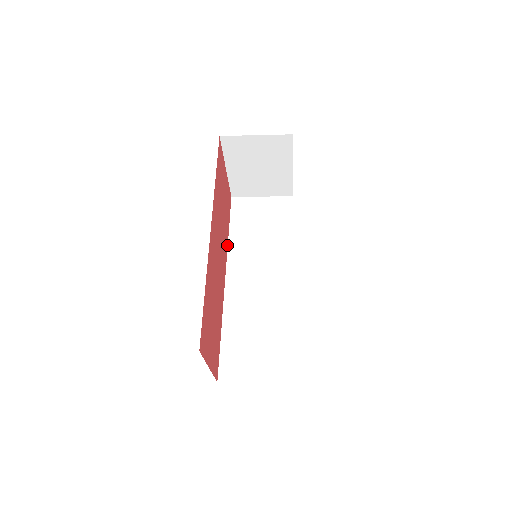
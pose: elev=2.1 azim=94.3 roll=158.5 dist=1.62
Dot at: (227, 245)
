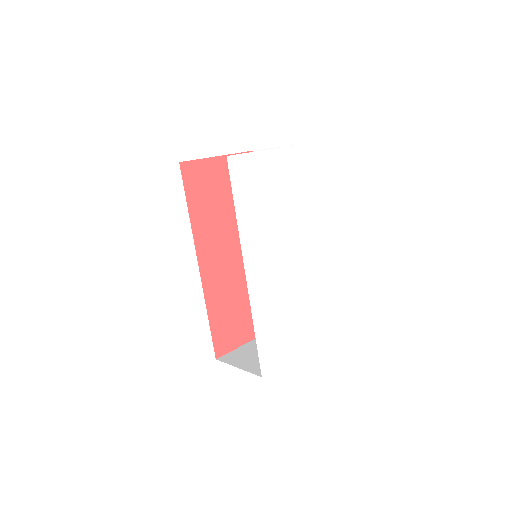
Dot at: occluded
